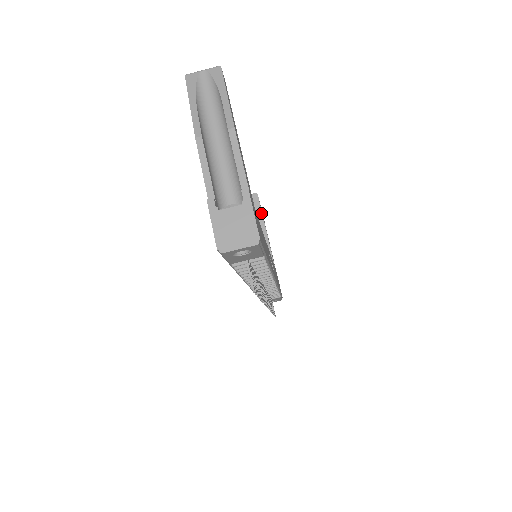
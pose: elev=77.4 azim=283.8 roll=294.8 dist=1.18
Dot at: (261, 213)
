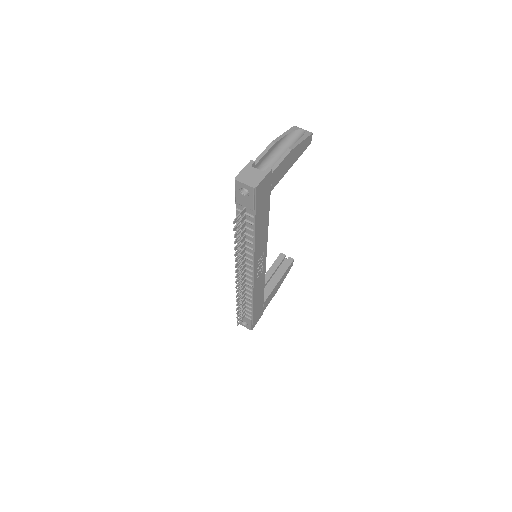
Dot at: (286, 270)
